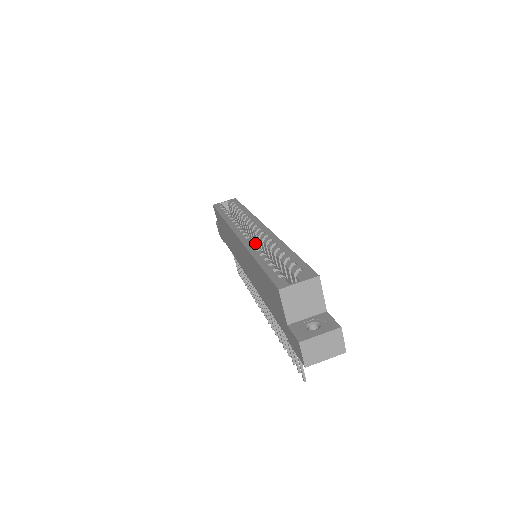
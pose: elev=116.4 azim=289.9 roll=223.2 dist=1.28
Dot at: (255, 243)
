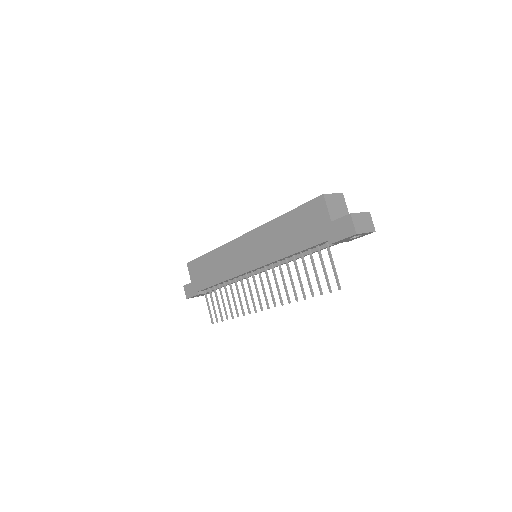
Dot at: occluded
